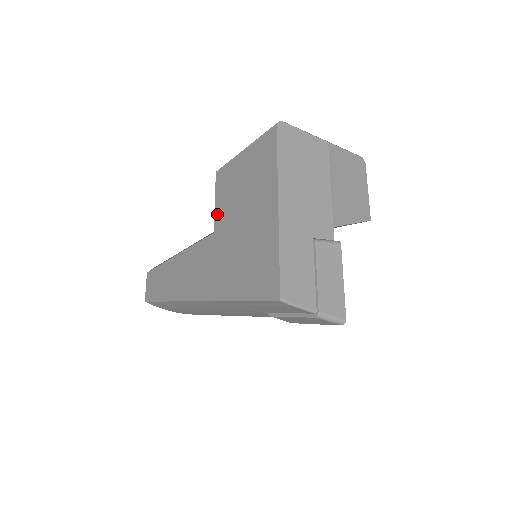
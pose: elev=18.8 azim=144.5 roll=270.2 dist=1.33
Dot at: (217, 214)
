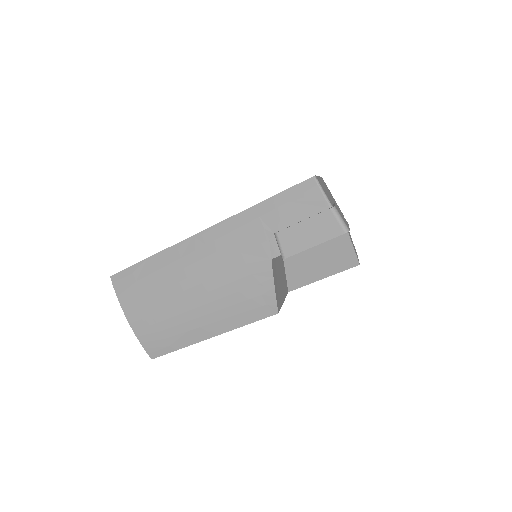
Dot at: occluded
